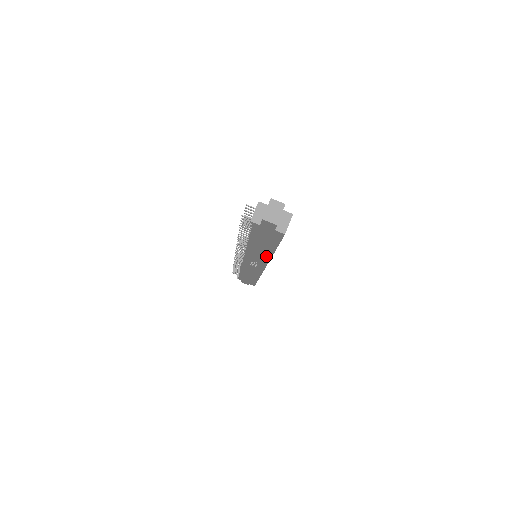
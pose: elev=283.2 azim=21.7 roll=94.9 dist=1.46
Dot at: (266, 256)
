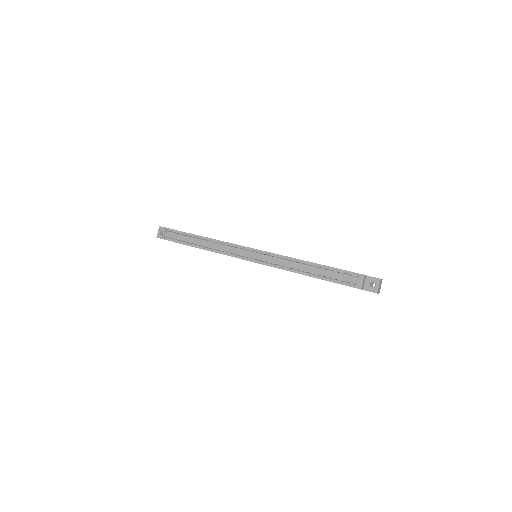
Dot at: occluded
